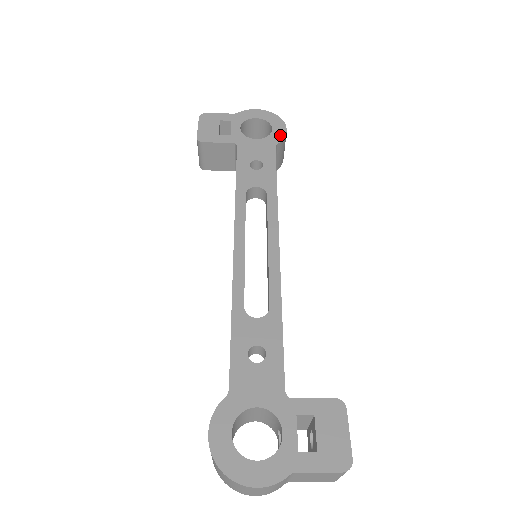
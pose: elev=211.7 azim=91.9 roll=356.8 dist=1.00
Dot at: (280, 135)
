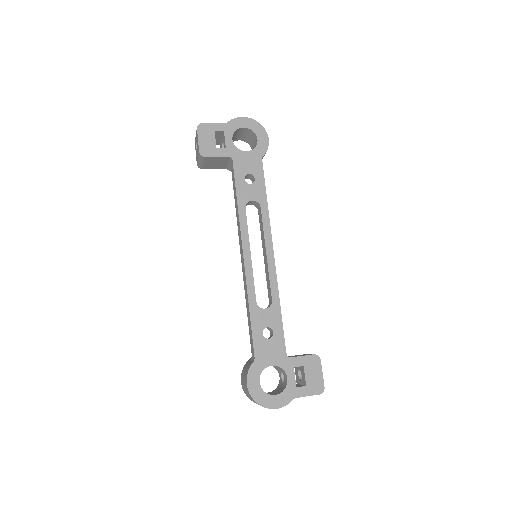
Dot at: (264, 146)
